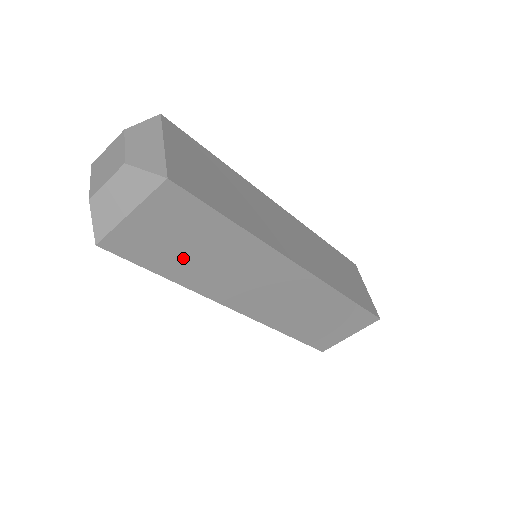
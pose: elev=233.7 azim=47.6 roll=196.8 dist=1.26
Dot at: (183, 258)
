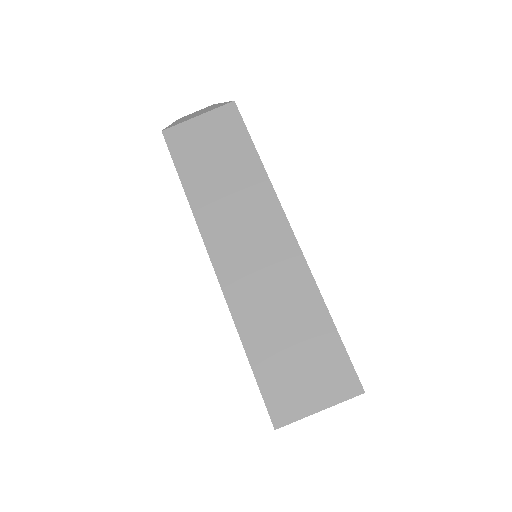
Dot at: (206, 171)
